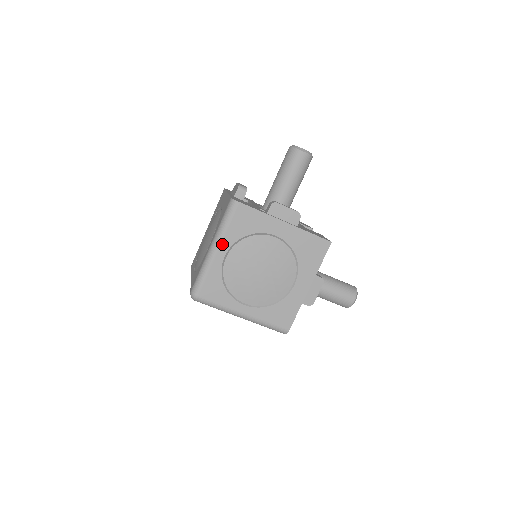
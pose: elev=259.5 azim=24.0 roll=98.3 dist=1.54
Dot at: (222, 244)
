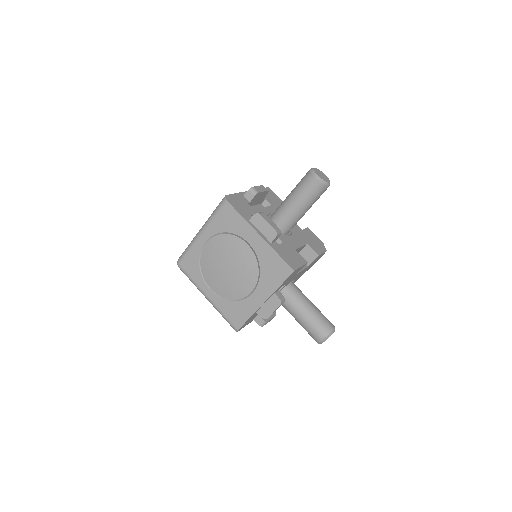
Dot at: (206, 231)
